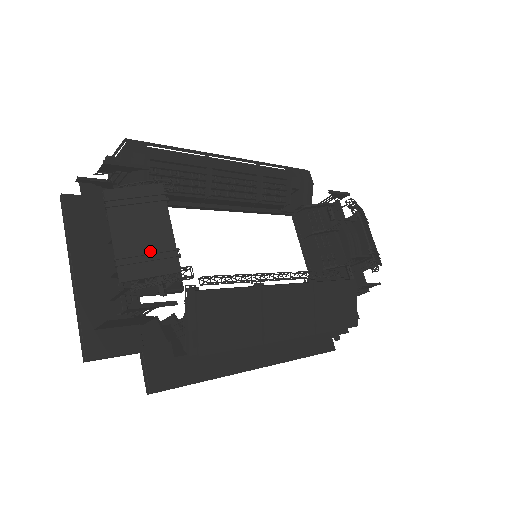
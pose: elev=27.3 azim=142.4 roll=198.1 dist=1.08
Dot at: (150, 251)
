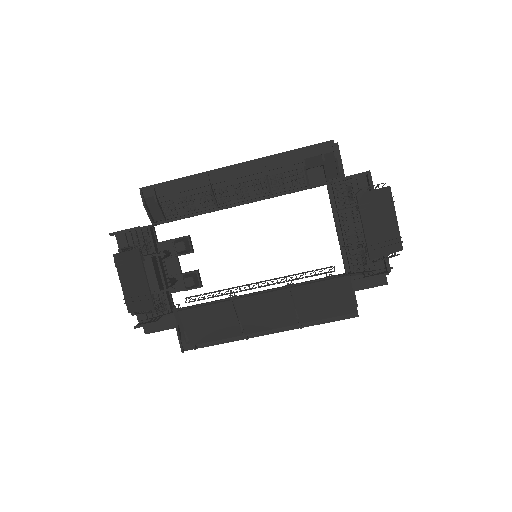
Dot at: (139, 295)
